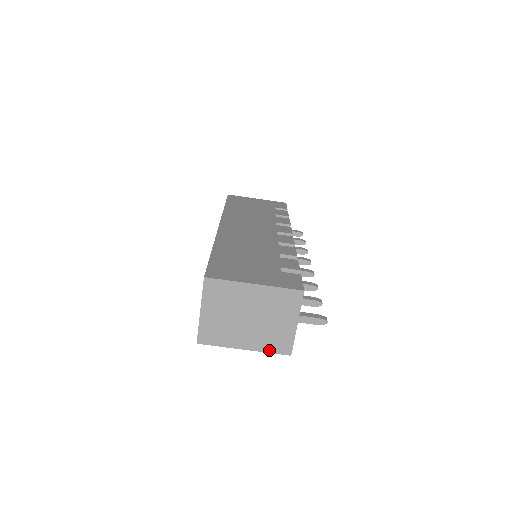
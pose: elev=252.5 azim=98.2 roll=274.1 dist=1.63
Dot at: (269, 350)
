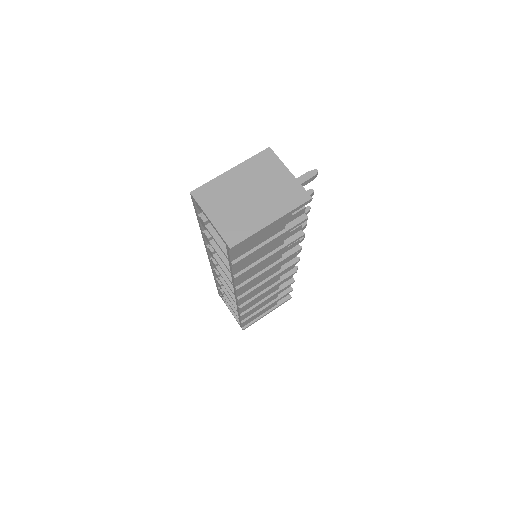
Dot at: (291, 207)
